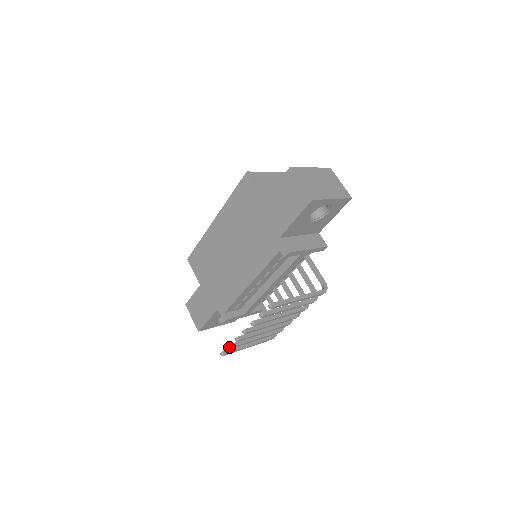
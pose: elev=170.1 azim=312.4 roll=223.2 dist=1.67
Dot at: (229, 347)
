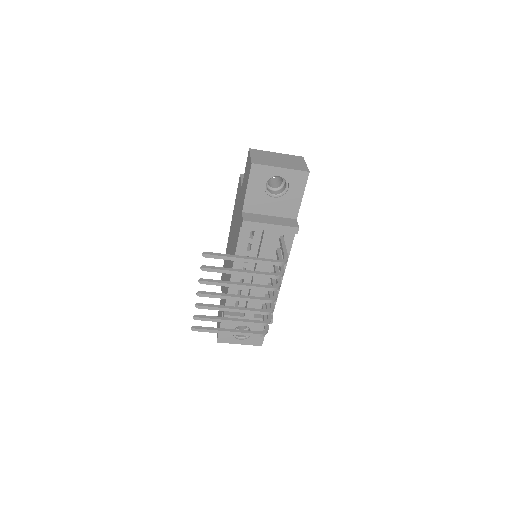
Dot at: (194, 316)
